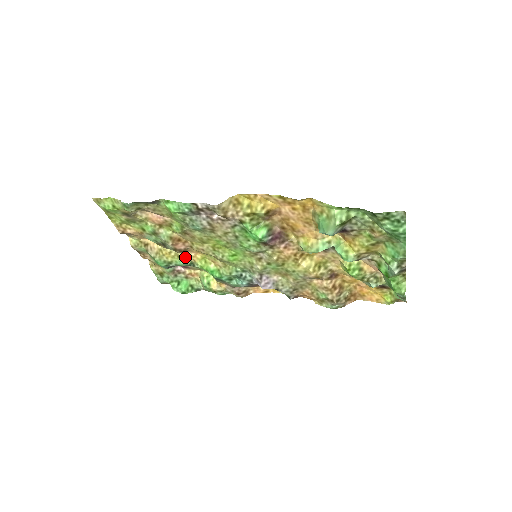
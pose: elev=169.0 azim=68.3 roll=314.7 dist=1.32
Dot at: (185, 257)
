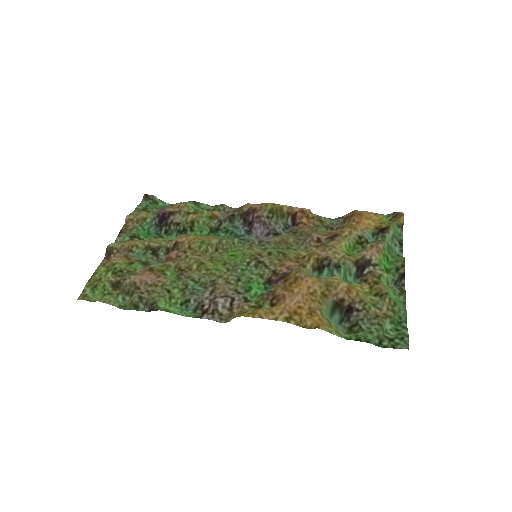
Dot at: (176, 239)
